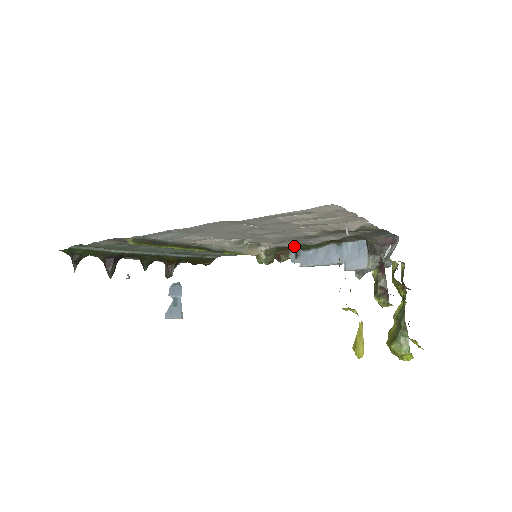
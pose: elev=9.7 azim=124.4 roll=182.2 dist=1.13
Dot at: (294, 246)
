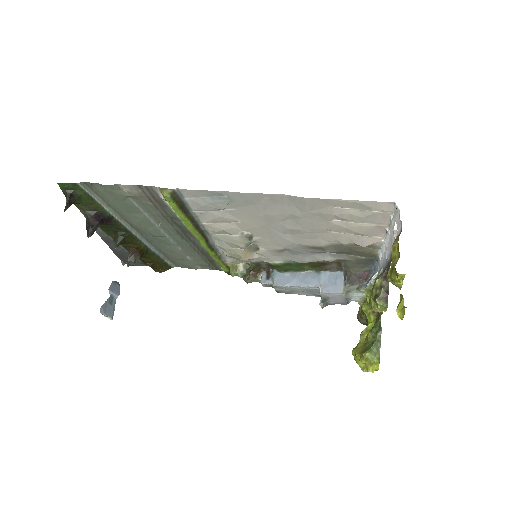
Dot at: (279, 263)
